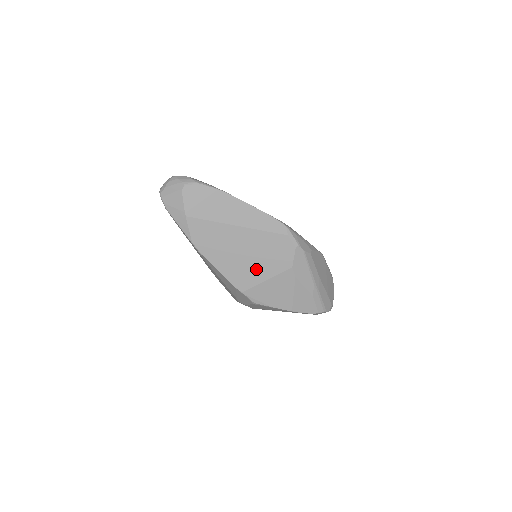
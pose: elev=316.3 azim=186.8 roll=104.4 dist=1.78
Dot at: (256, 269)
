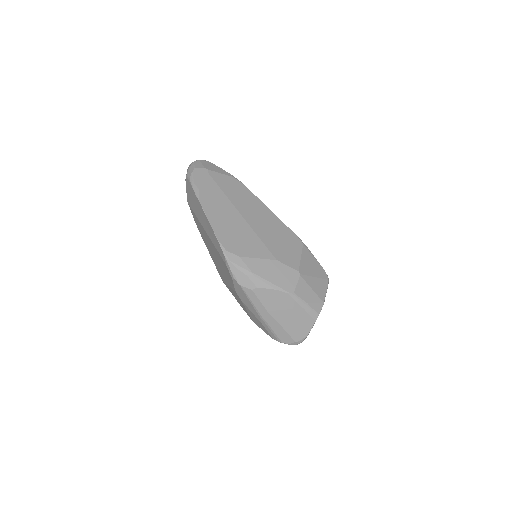
Dot at: (222, 272)
